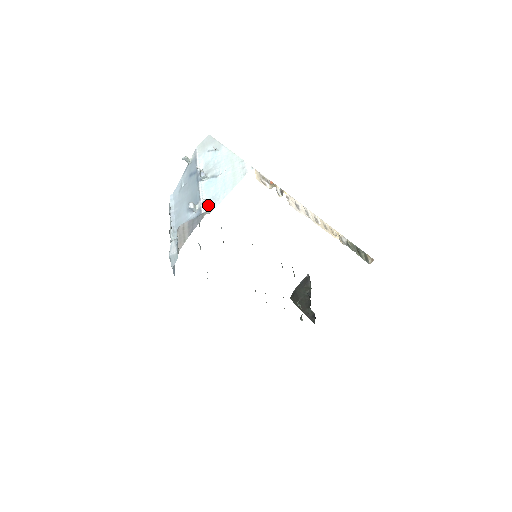
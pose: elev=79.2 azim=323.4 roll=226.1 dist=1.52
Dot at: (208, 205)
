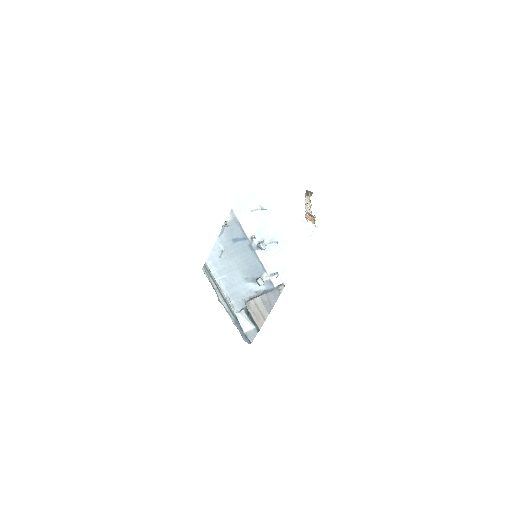
Dot at: (279, 277)
